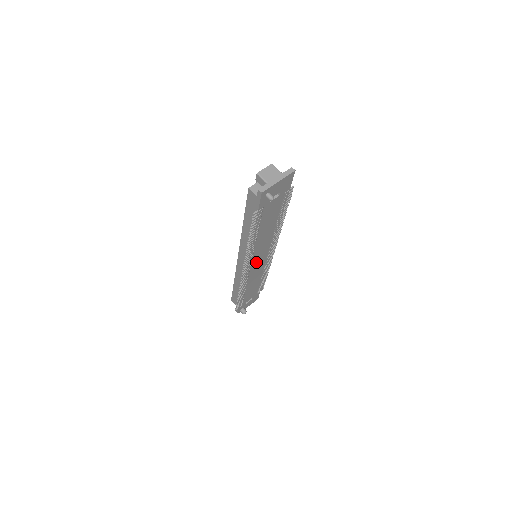
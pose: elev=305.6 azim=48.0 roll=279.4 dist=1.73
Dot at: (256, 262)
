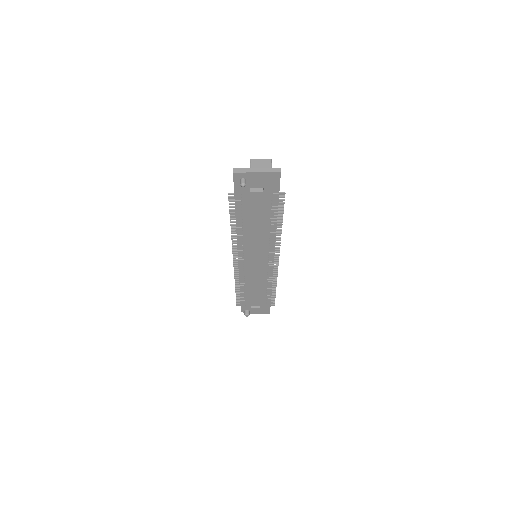
Dot at: (252, 261)
